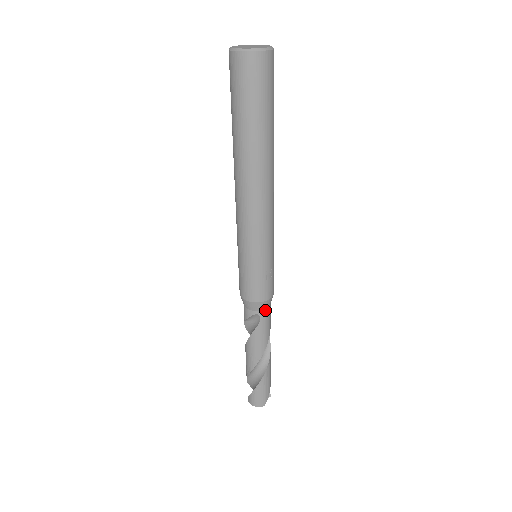
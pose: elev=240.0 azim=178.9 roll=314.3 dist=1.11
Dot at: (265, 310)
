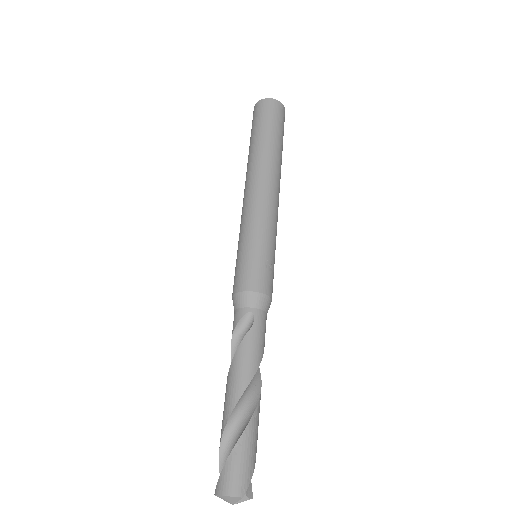
Dot at: (261, 311)
